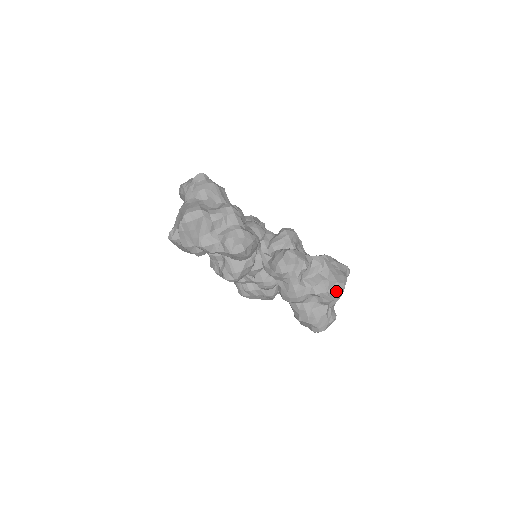
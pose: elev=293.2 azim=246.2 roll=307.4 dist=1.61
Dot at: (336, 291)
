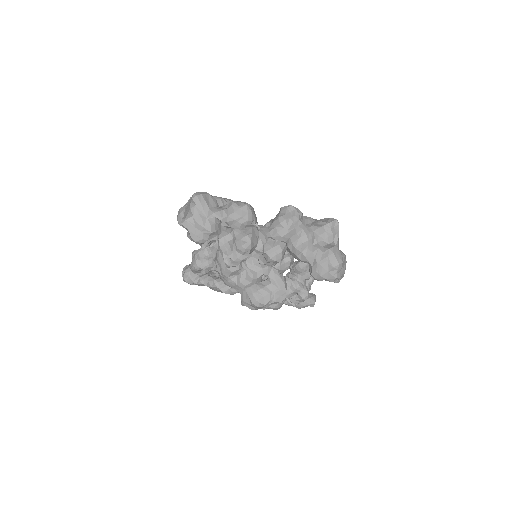
Dot at: (333, 221)
